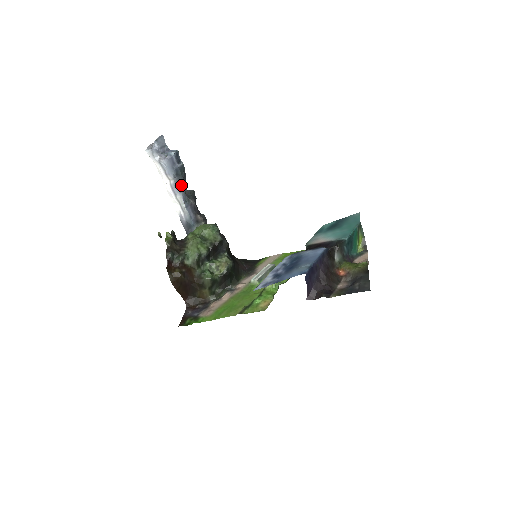
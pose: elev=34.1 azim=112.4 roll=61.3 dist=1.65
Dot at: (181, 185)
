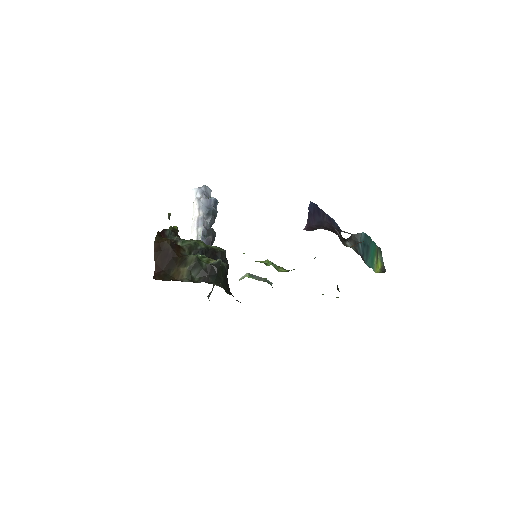
Dot at: (207, 223)
